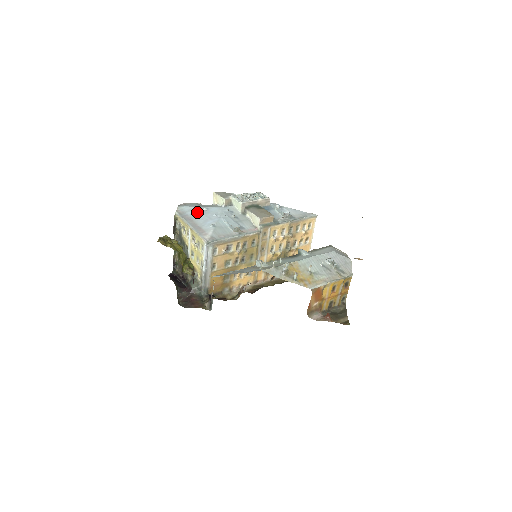
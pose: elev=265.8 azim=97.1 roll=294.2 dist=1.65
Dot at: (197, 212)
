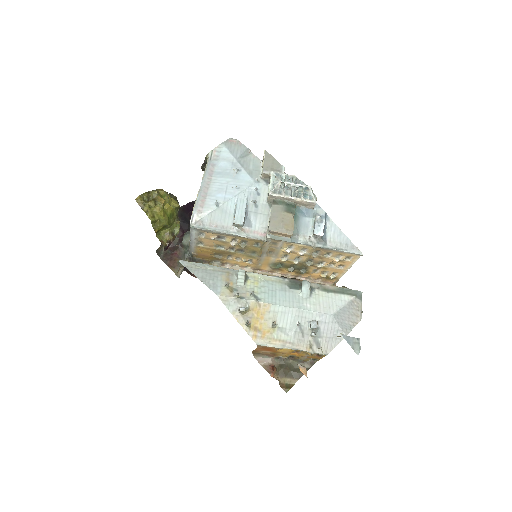
Dot at: (226, 168)
